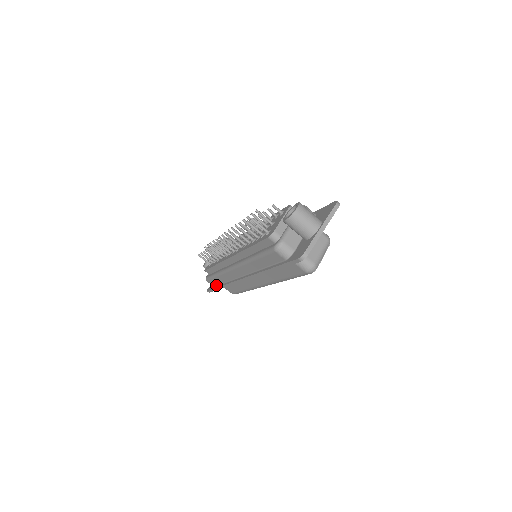
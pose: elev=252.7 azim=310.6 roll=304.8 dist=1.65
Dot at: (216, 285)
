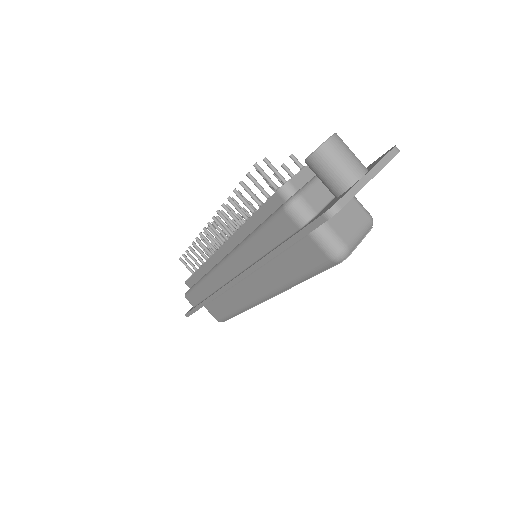
Dot at: (196, 303)
